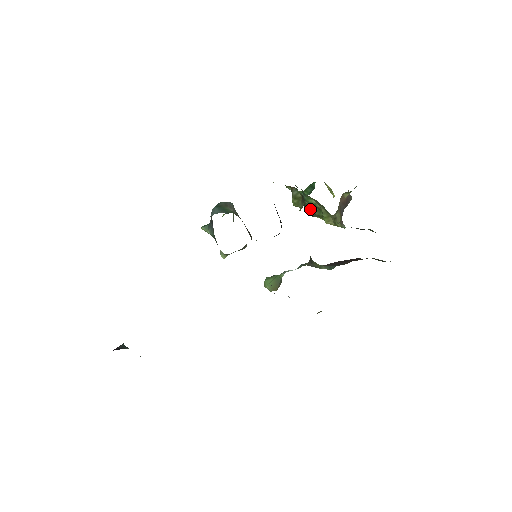
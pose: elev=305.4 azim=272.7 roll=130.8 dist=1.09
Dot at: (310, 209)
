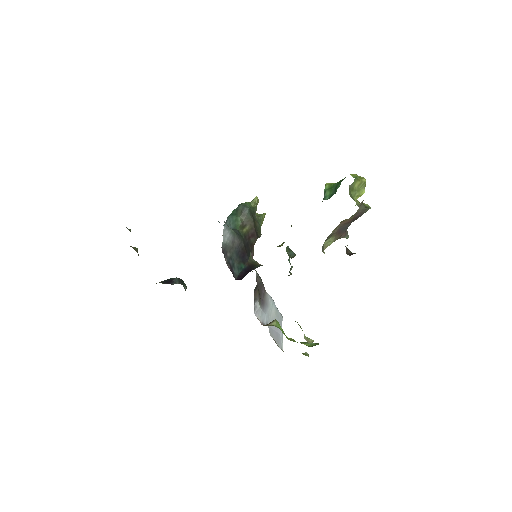
Dot at: occluded
